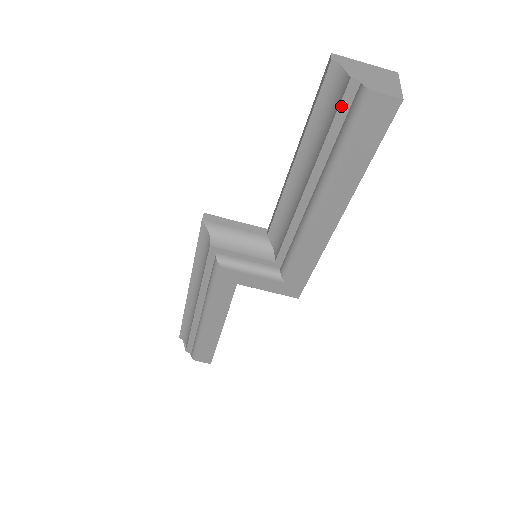
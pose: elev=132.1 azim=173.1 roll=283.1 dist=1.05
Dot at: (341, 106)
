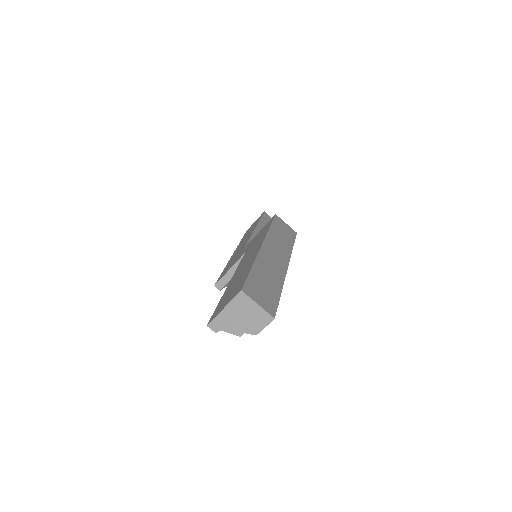
Dot at: occluded
